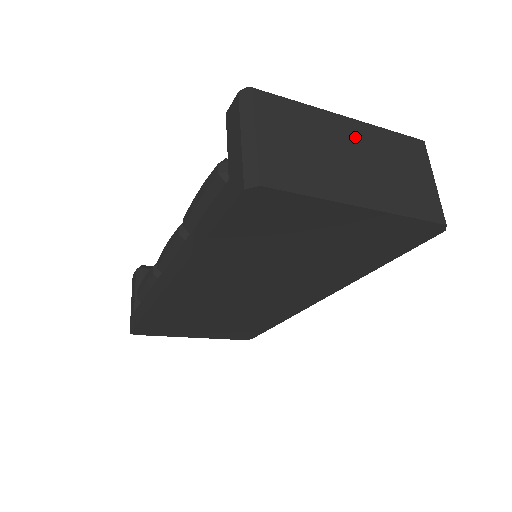
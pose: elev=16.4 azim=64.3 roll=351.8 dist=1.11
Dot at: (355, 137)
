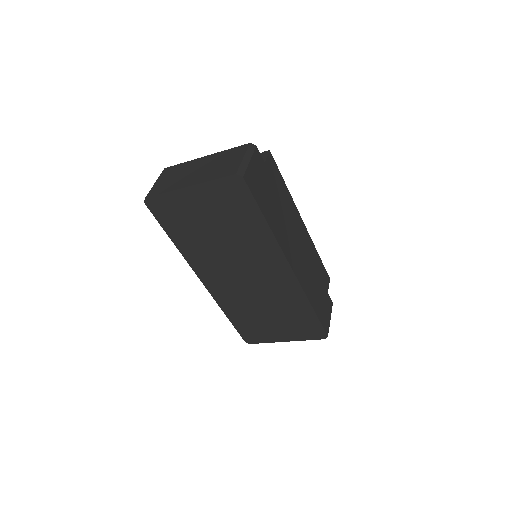
Dot at: (204, 162)
